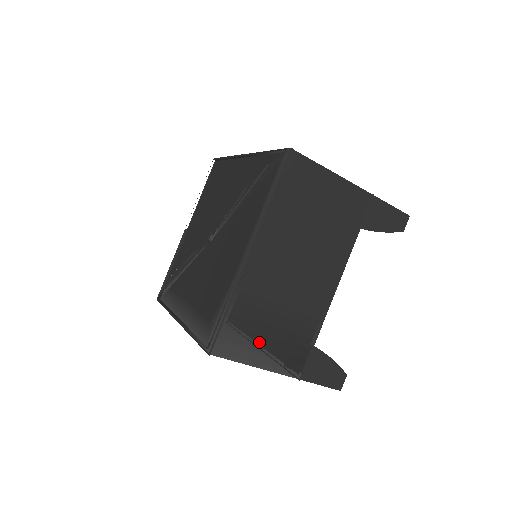
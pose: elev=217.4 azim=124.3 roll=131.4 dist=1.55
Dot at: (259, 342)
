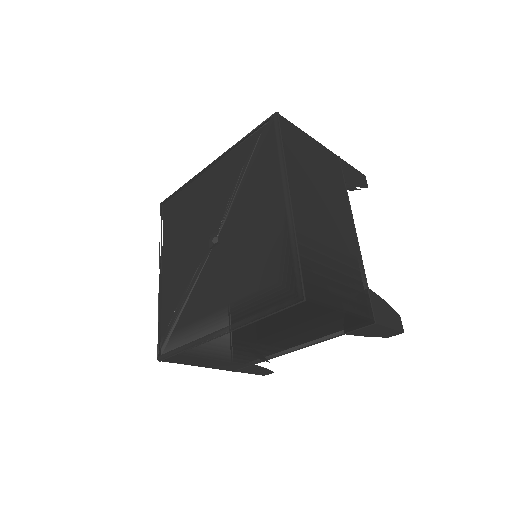
Dot at: (333, 285)
